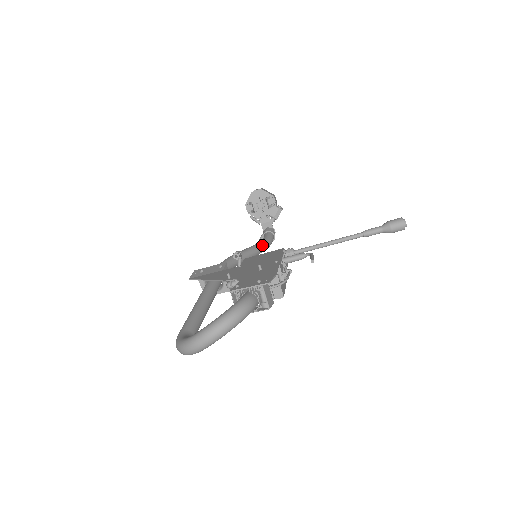
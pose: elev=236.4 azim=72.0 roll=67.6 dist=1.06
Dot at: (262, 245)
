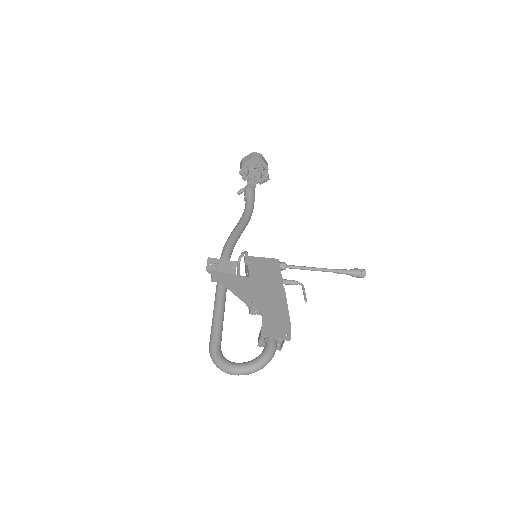
Dot at: (249, 219)
